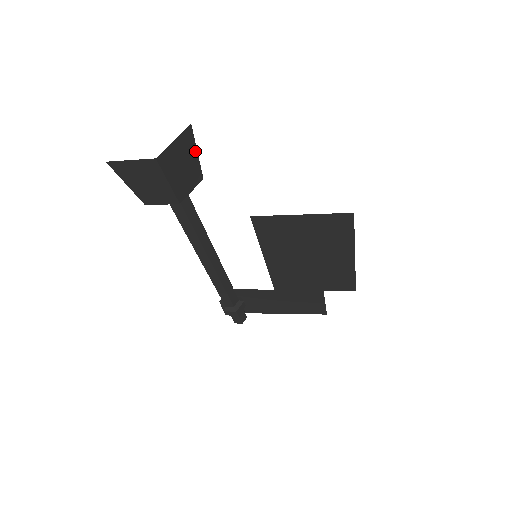
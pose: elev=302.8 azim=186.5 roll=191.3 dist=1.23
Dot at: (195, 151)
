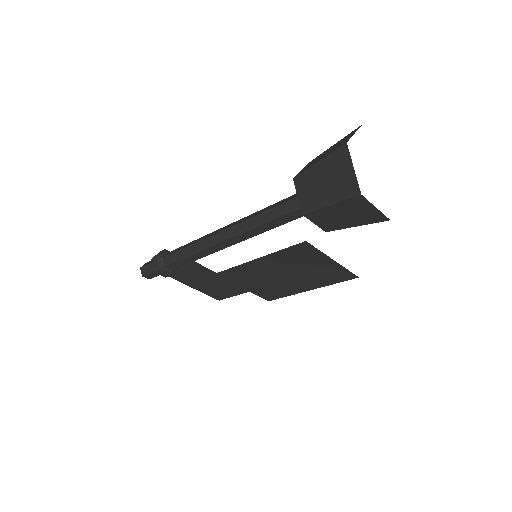
Dot at: occluded
